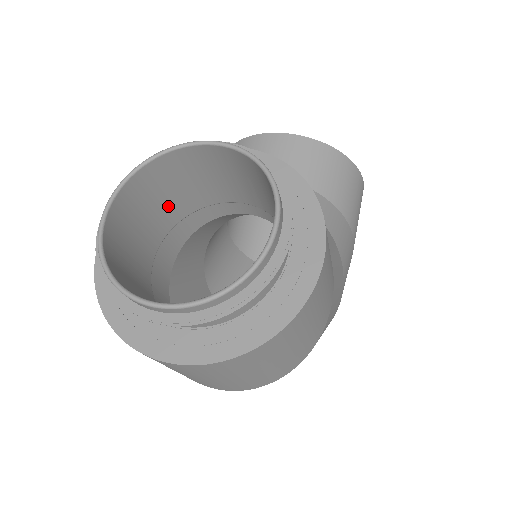
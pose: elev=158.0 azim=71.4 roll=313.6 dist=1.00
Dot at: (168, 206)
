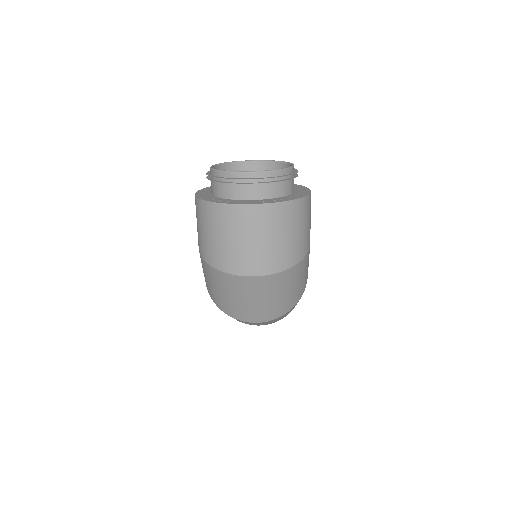
Dot at: occluded
